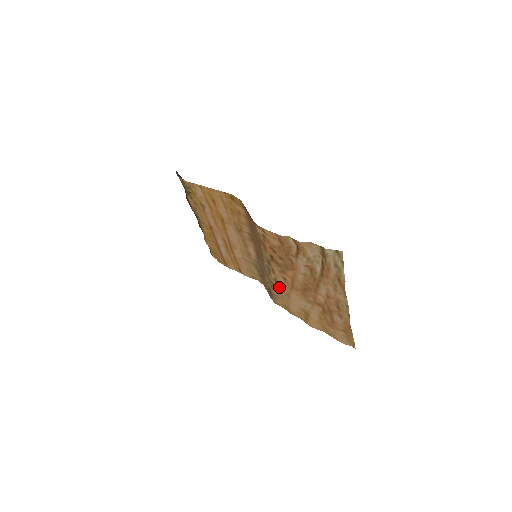
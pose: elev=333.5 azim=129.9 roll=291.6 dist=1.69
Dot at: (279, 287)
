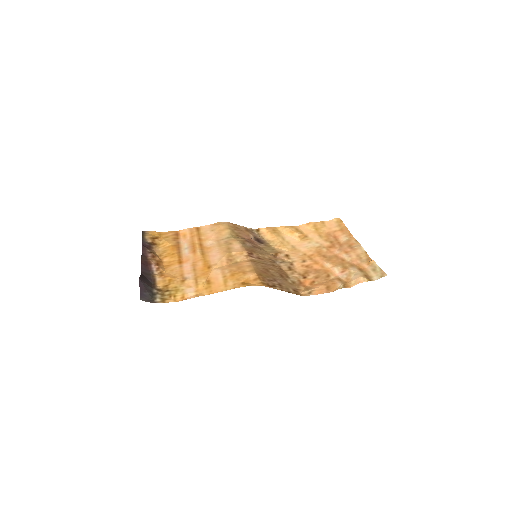
Dot at: (288, 253)
